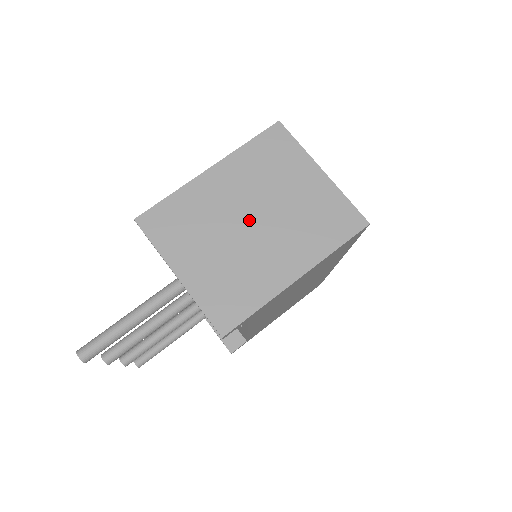
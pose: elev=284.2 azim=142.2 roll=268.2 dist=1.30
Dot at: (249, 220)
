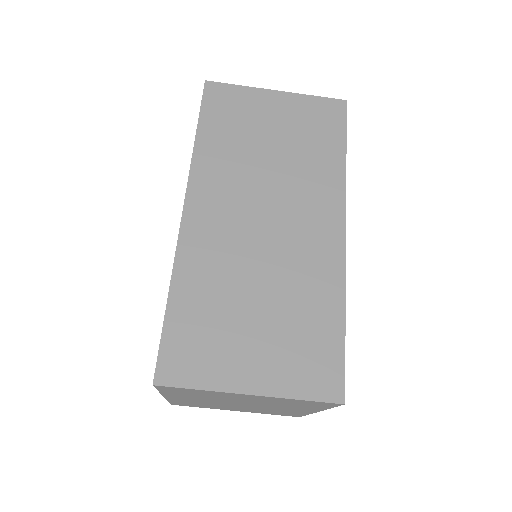
Dot at: occluded
